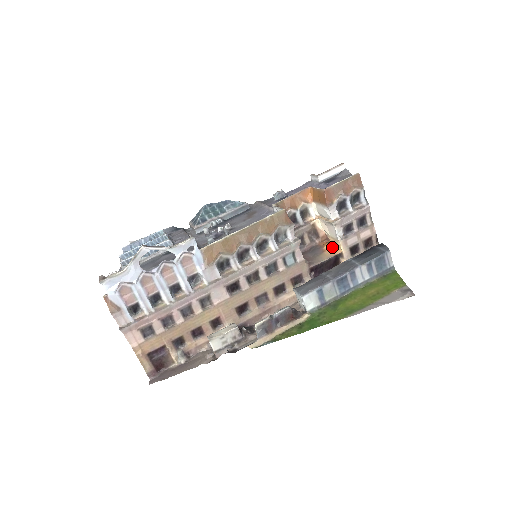
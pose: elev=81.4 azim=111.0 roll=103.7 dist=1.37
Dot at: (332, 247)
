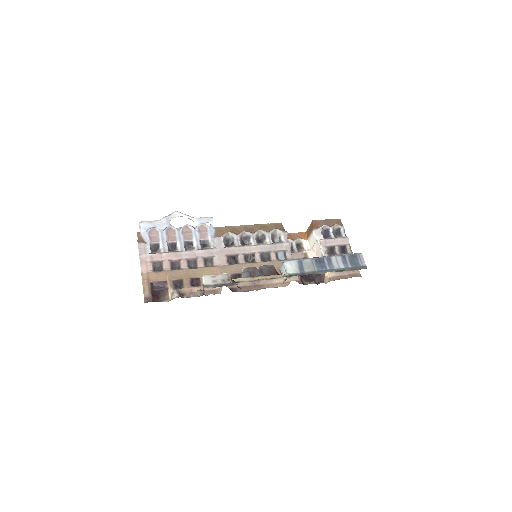
Dot at: occluded
